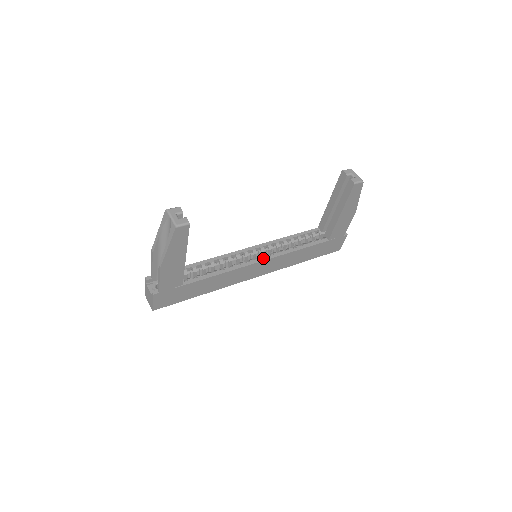
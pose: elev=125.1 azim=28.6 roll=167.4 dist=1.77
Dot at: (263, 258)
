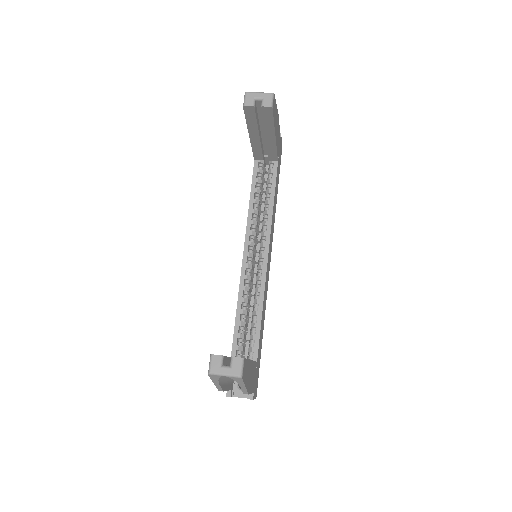
Dot at: (265, 252)
